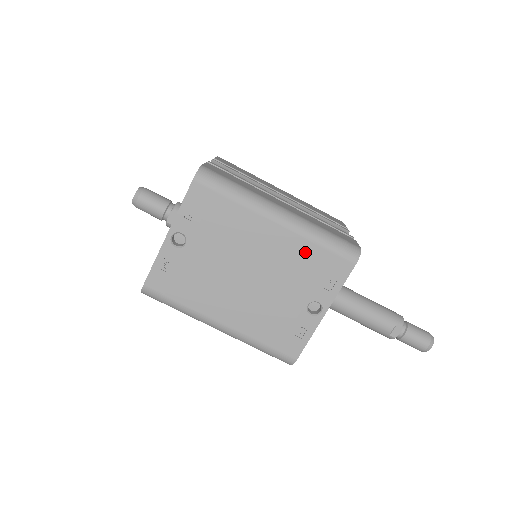
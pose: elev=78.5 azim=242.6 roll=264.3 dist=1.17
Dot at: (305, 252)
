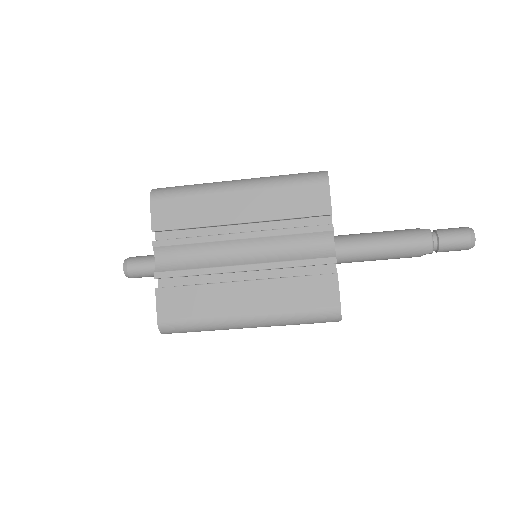
Dot at: occluded
